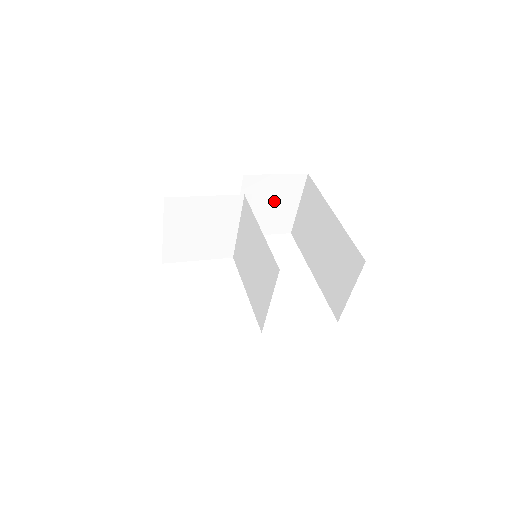
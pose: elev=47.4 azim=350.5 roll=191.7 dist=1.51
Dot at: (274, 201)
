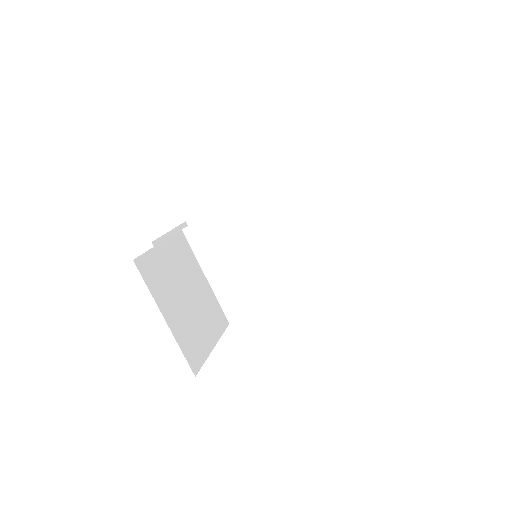
Dot at: occluded
